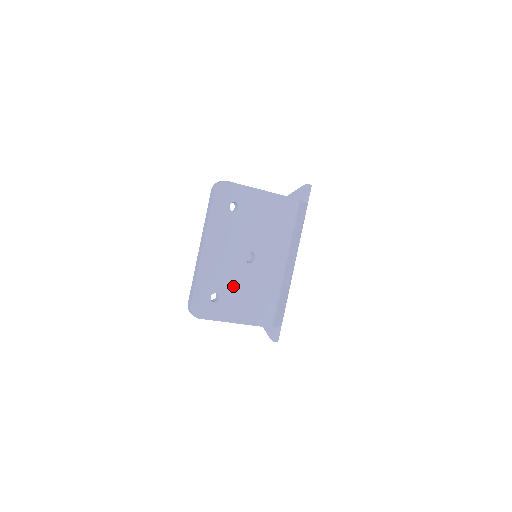
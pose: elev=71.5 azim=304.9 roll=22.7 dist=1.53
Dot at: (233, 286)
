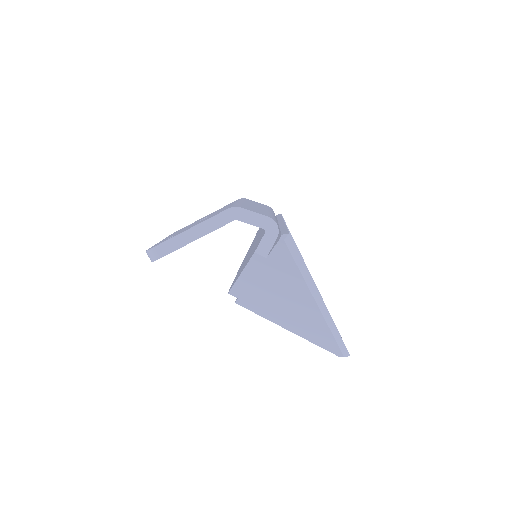
Dot at: occluded
